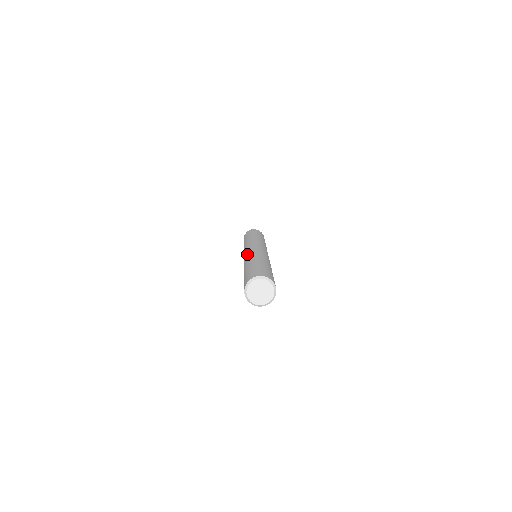
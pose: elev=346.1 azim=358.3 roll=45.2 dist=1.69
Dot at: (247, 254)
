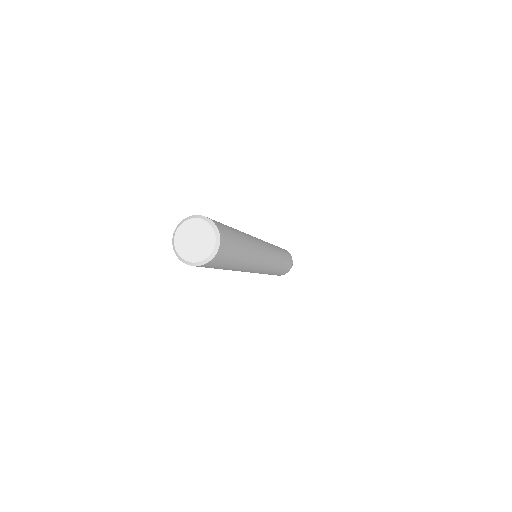
Dot at: occluded
